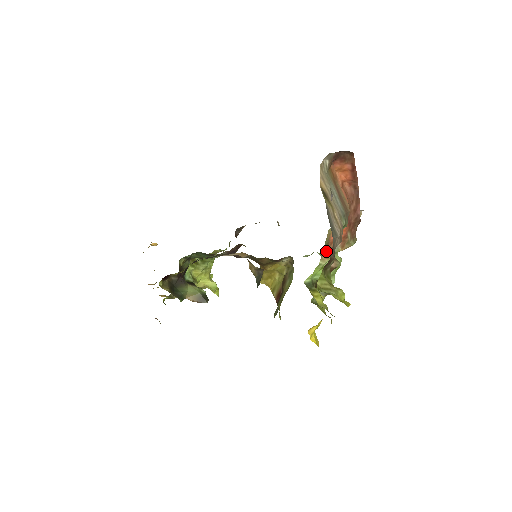
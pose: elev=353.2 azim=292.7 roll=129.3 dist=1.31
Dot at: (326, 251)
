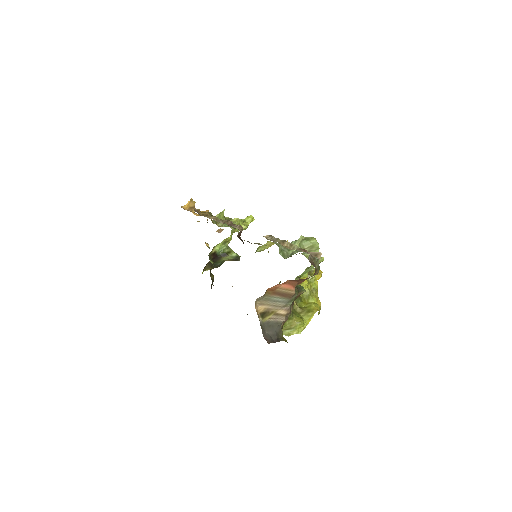
Dot at: occluded
